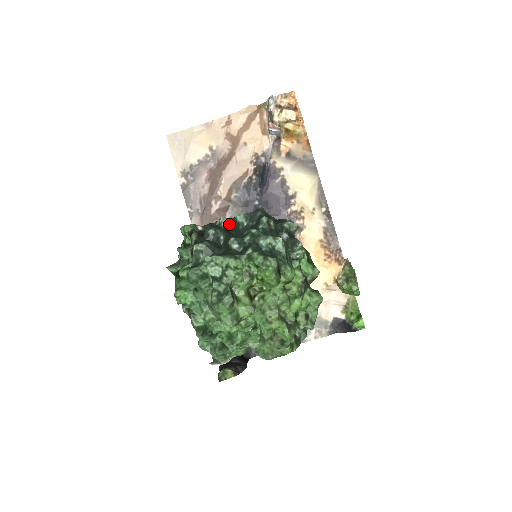
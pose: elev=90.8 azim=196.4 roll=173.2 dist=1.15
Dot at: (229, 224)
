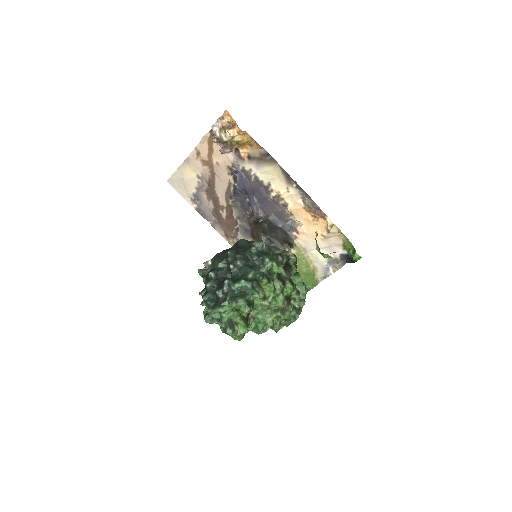
Dot at: (216, 272)
